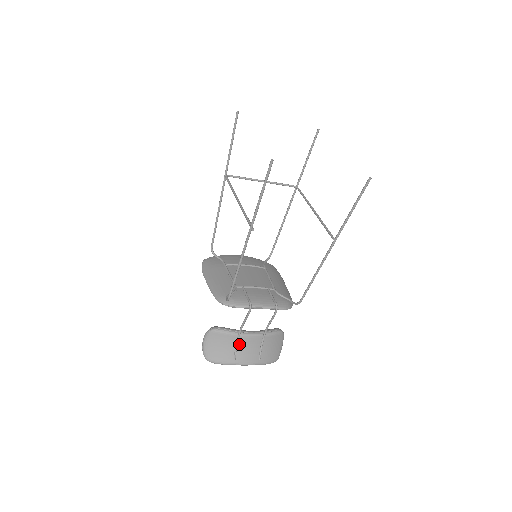
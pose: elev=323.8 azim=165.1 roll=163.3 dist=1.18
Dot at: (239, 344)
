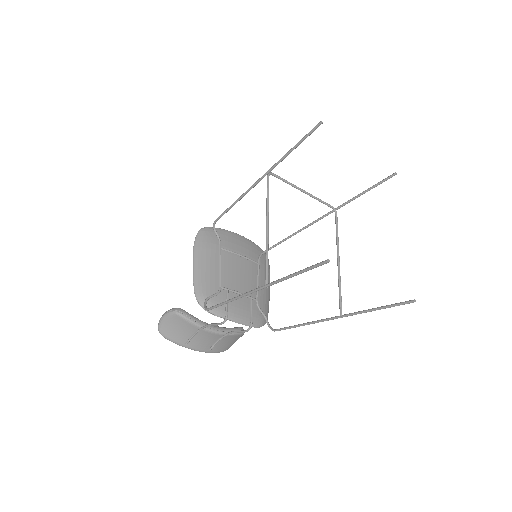
Dot at: (197, 334)
